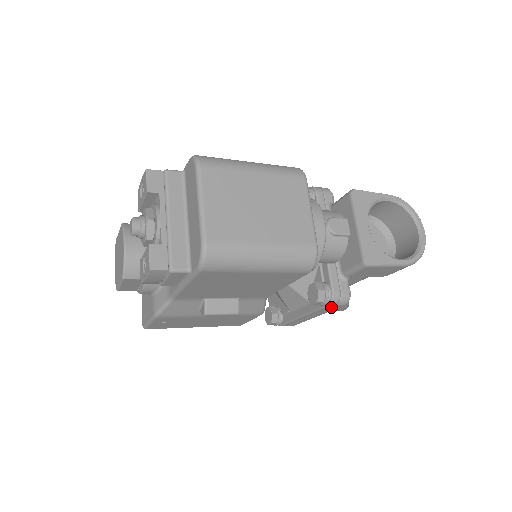
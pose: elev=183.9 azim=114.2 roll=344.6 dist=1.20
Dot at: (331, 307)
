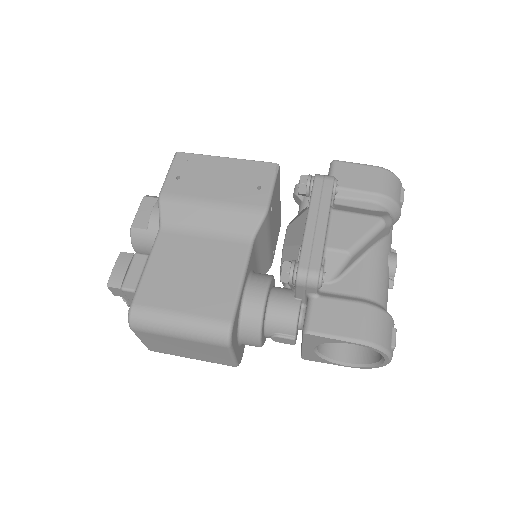
Dot at: occluded
